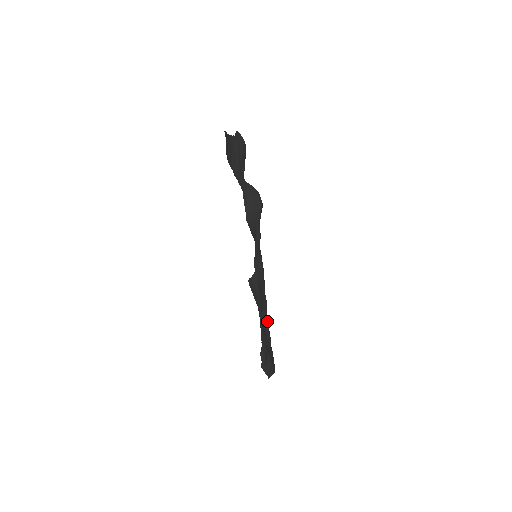
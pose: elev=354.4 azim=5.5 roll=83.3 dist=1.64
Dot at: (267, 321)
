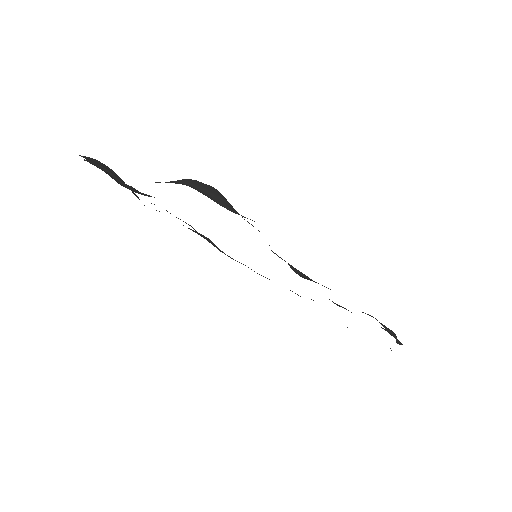
Dot at: occluded
